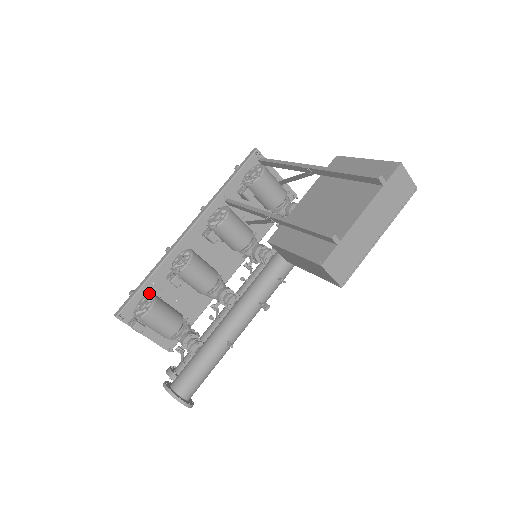
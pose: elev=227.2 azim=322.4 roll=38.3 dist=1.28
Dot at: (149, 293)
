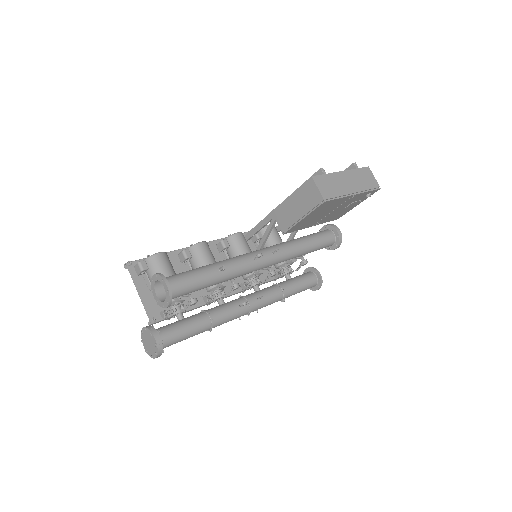
Dot at: occluded
